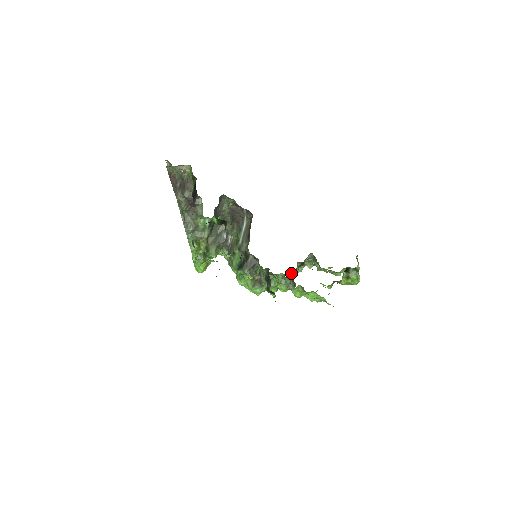
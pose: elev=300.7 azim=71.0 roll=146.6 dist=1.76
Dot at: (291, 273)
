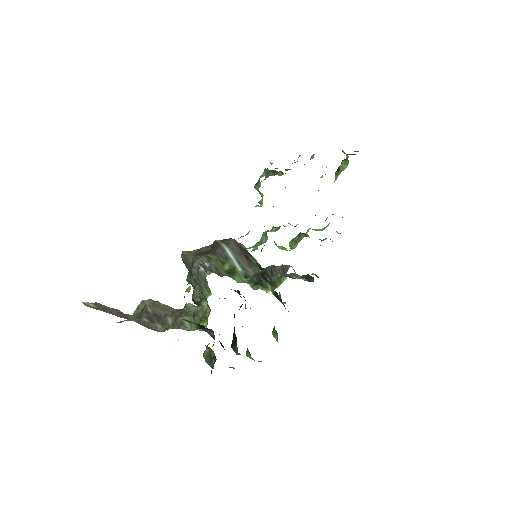
Dot at: (260, 205)
